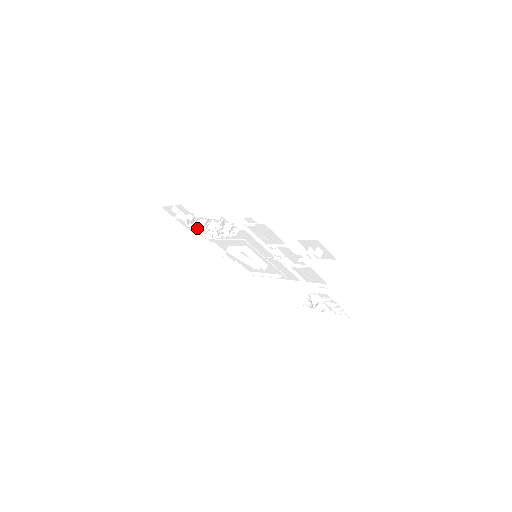
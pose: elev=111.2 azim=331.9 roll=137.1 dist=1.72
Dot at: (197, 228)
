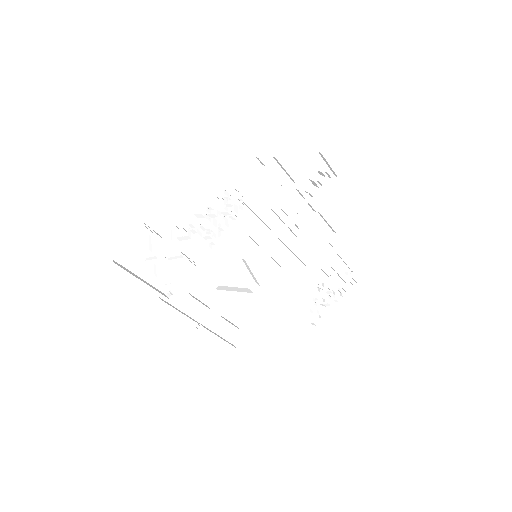
Dot at: occluded
